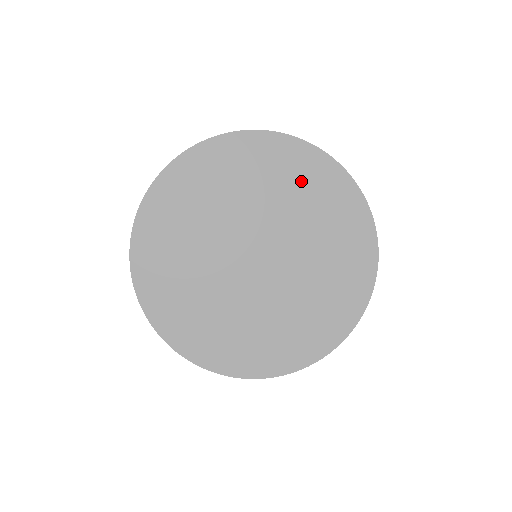
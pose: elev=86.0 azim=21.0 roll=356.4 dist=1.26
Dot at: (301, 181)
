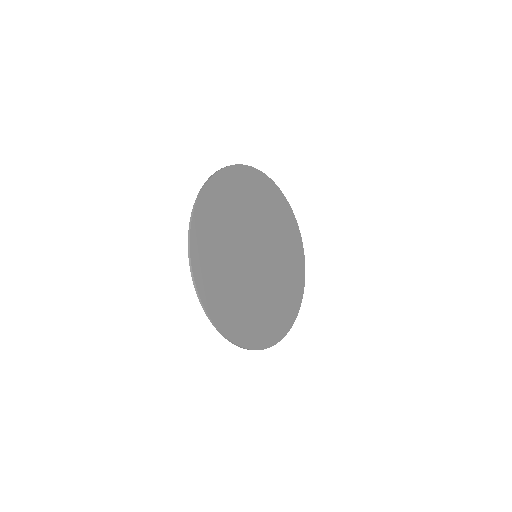
Dot at: (288, 236)
